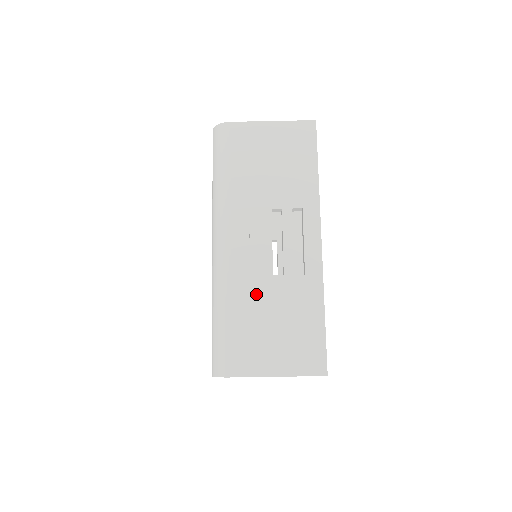
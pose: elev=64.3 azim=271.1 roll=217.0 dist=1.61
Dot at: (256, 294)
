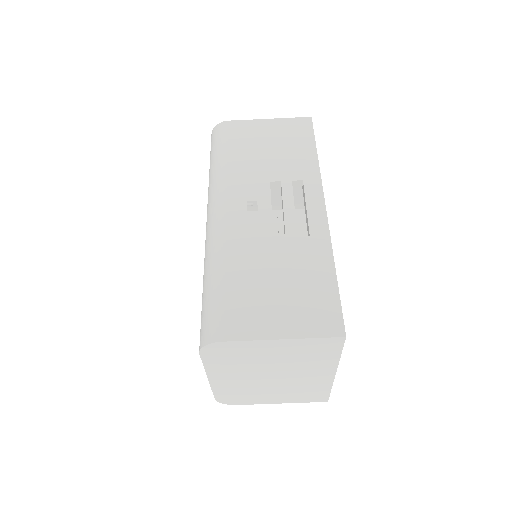
Dot at: (254, 255)
